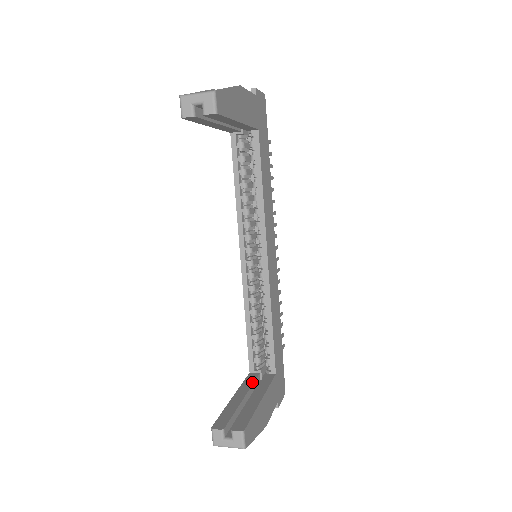
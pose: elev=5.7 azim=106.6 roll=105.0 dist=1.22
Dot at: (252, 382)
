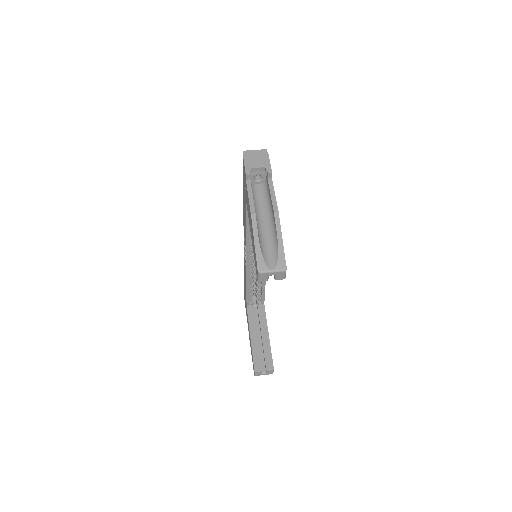
Dot at: (254, 318)
